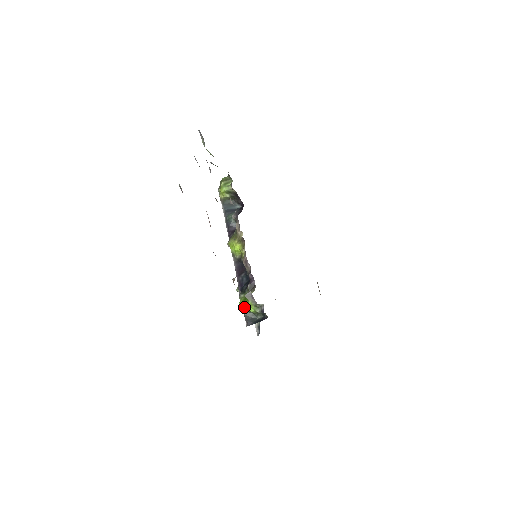
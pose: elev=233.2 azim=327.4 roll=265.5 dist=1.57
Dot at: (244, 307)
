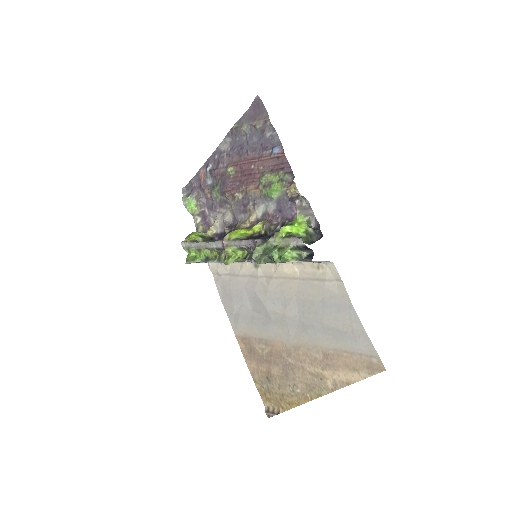
Dot at: (287, 233)
